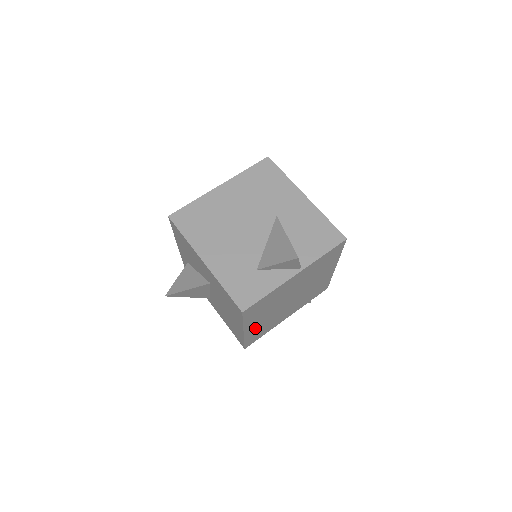
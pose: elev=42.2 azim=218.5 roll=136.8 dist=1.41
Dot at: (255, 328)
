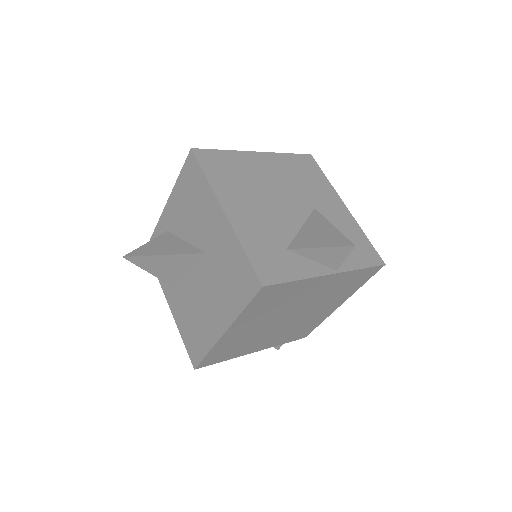
Dot at: (233, 337)
